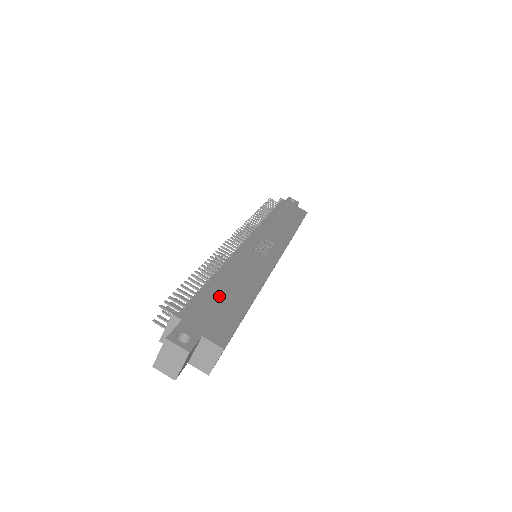
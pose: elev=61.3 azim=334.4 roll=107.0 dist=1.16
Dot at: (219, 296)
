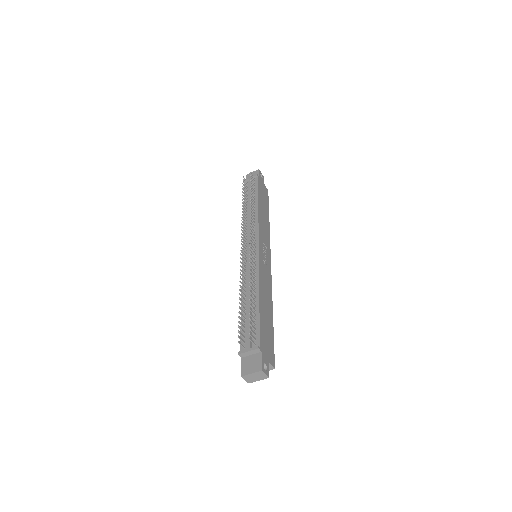
Dot at: (265, 321)
